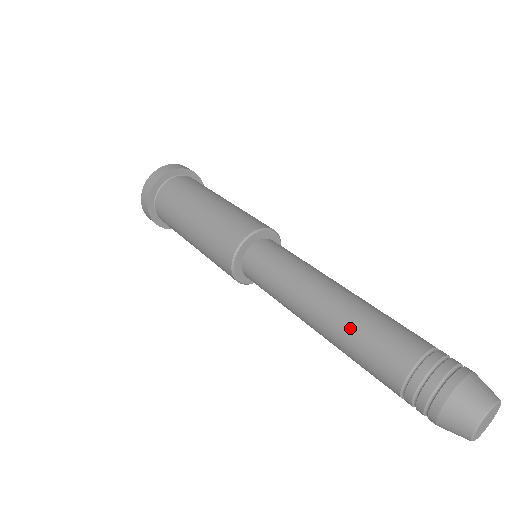
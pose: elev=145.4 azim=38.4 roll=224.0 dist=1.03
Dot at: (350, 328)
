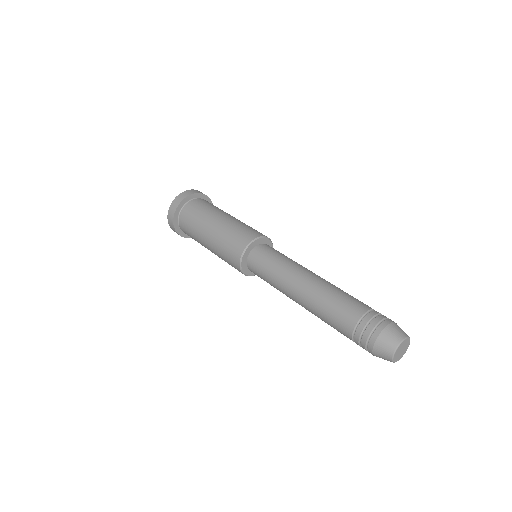
Dot at: (317, 315)
